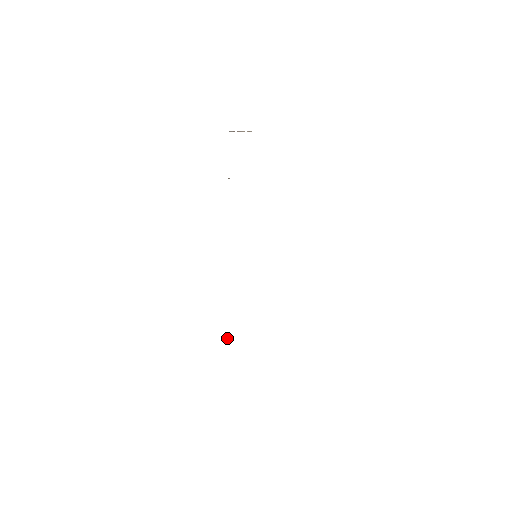
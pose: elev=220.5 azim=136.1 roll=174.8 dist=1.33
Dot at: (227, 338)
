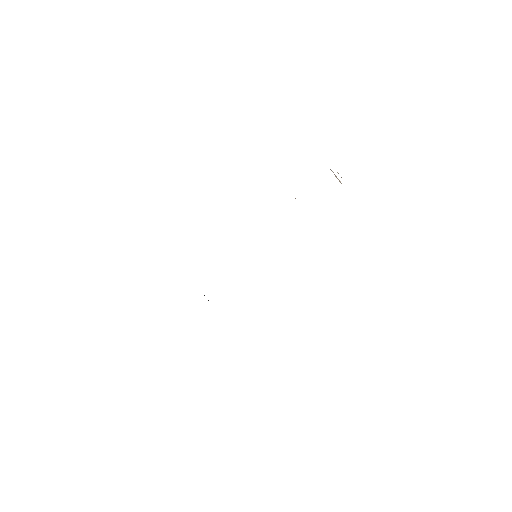
Dot at: occluded
